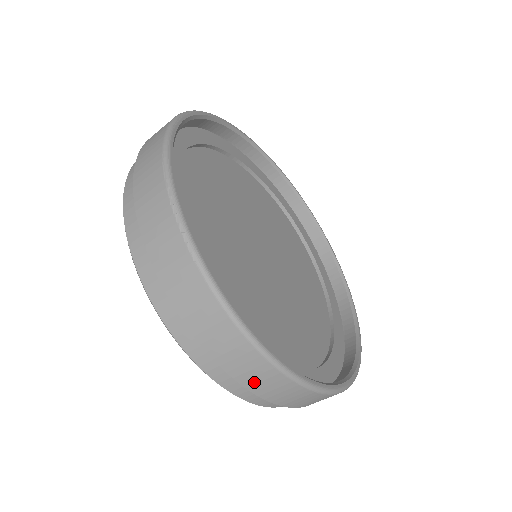
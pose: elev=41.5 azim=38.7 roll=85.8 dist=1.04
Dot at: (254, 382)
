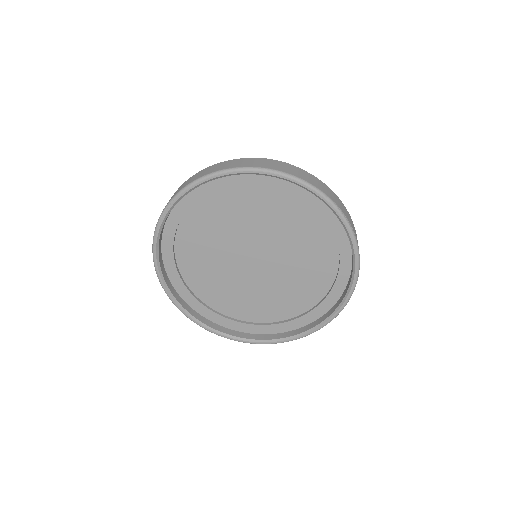
Dot at: occluded
